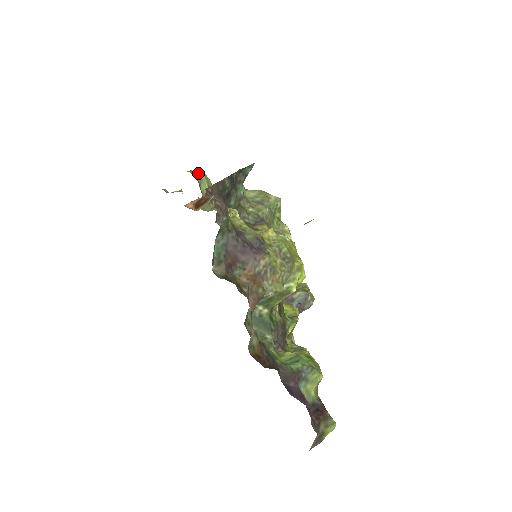
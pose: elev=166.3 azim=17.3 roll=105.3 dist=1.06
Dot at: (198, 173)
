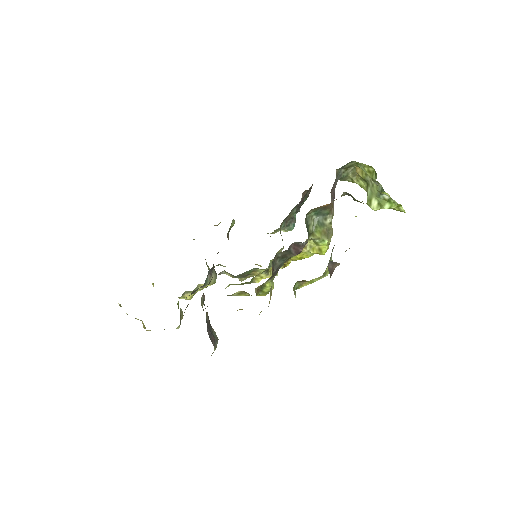
Dot at: occluded
